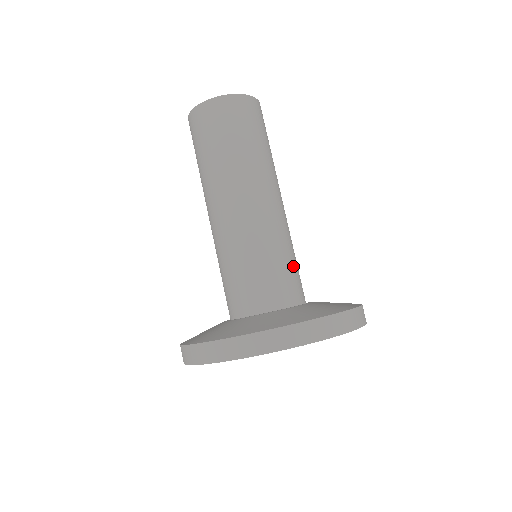
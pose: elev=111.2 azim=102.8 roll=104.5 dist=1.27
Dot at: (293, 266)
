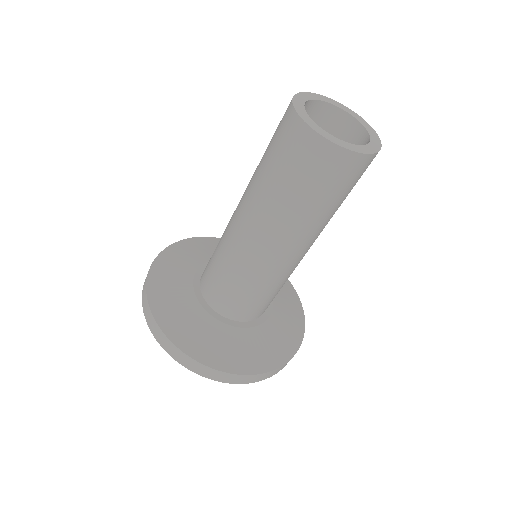
Dot at: (270, 298)
